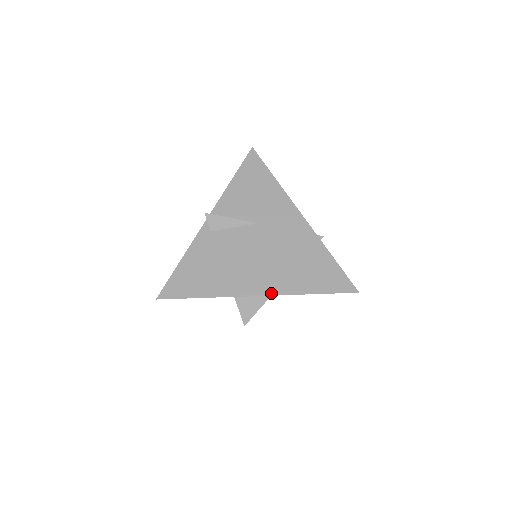
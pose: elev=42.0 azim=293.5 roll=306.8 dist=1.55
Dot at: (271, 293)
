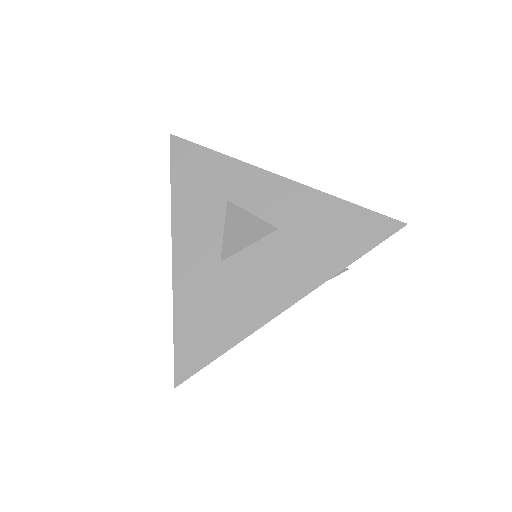
Dot at: (295, 183)
